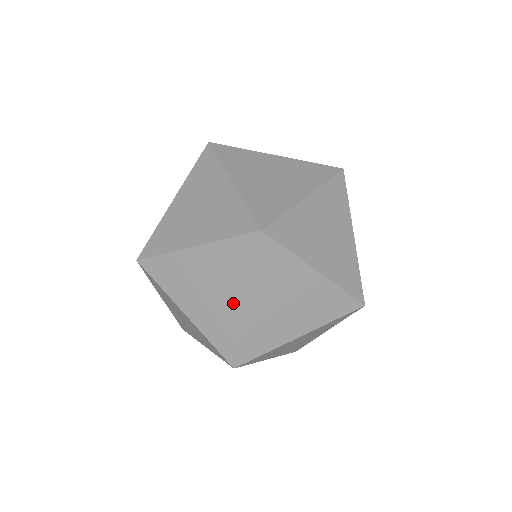
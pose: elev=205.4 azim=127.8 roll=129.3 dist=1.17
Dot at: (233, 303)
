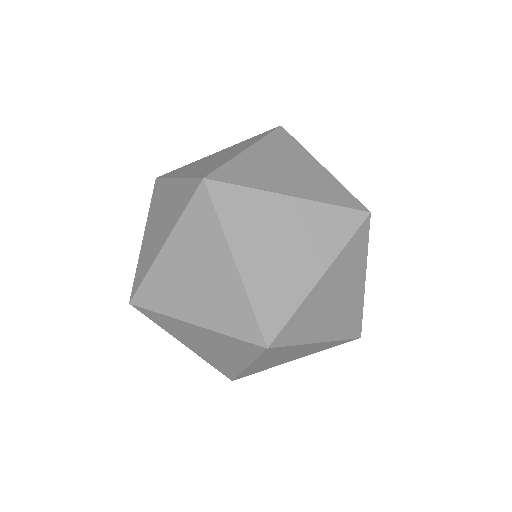
Dot at: (234, 361)
